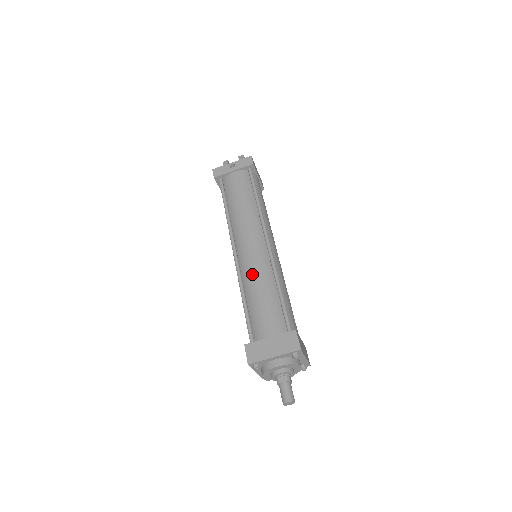
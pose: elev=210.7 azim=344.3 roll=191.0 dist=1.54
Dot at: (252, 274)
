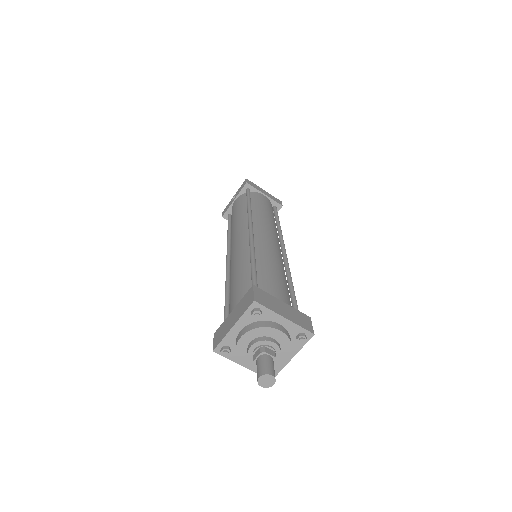
Dot at: (232, 265)
